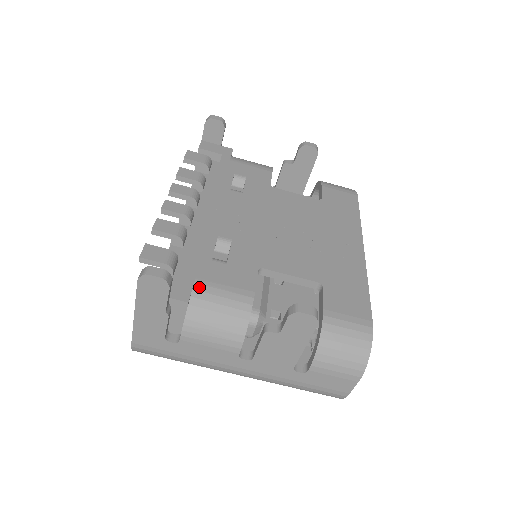
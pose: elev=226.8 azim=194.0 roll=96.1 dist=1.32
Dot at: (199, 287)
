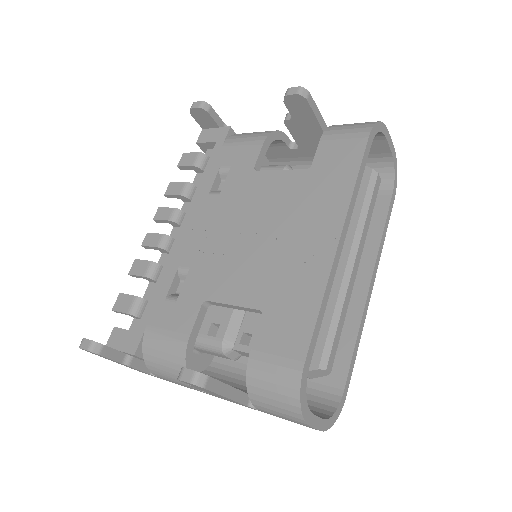
Dot at: (147, 335)
